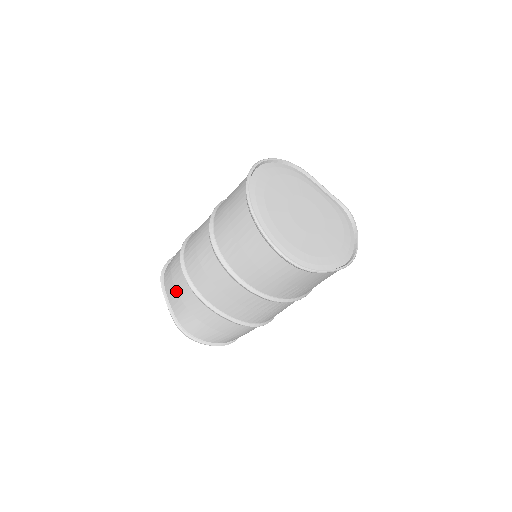
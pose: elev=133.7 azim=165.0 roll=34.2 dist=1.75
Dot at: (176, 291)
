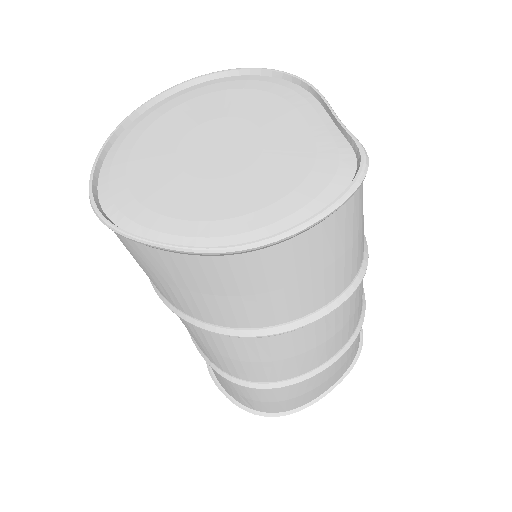
Dot at: occluded
